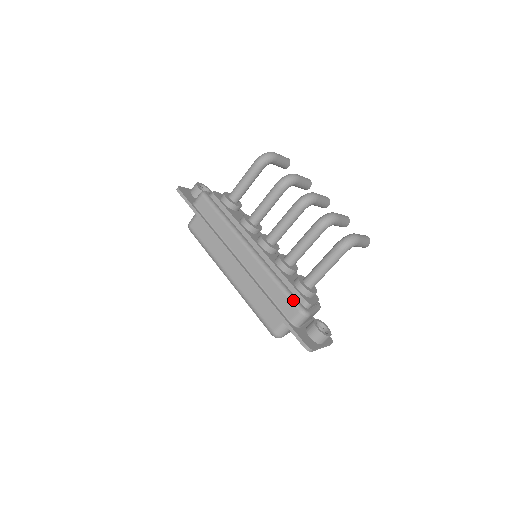
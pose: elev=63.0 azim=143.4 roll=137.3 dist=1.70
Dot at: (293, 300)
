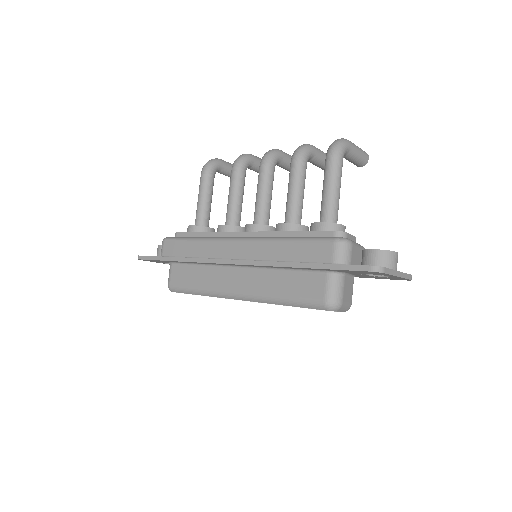
Dot at: (318, 238)
